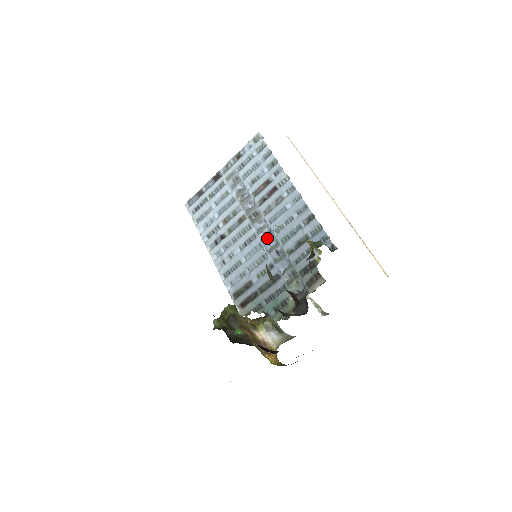
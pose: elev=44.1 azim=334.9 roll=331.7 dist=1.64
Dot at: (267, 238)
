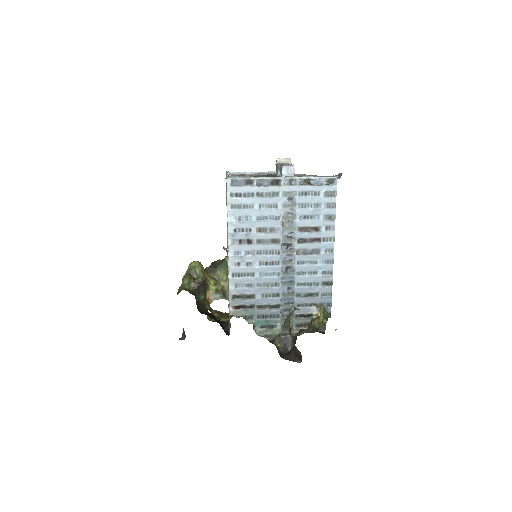
Dot at: (288, 273)
